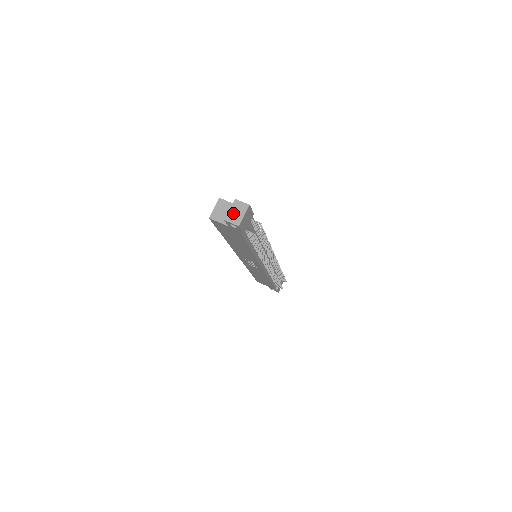
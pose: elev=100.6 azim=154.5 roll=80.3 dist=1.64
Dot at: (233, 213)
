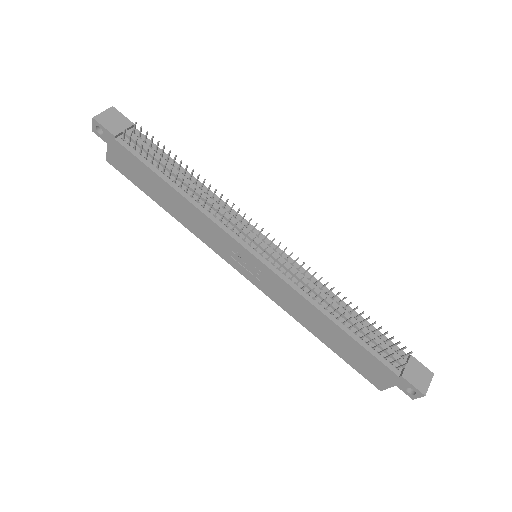
Dot at: occluded
